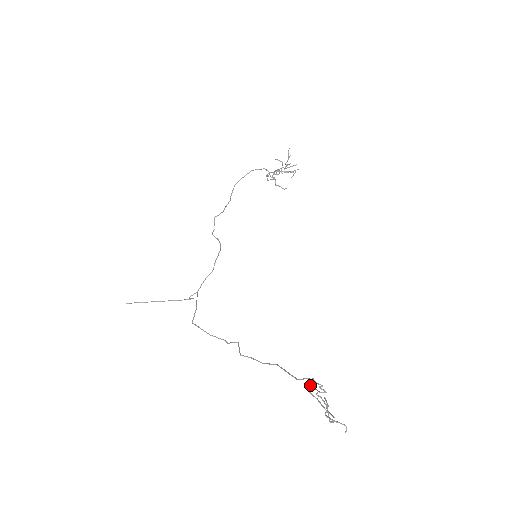
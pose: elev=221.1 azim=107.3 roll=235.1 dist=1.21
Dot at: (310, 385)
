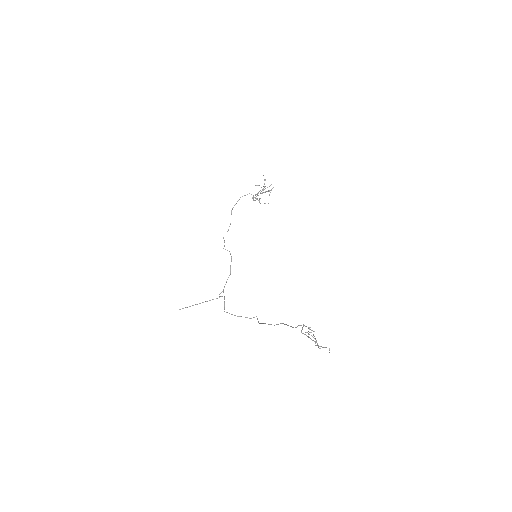
Dot at: (302, 329)
